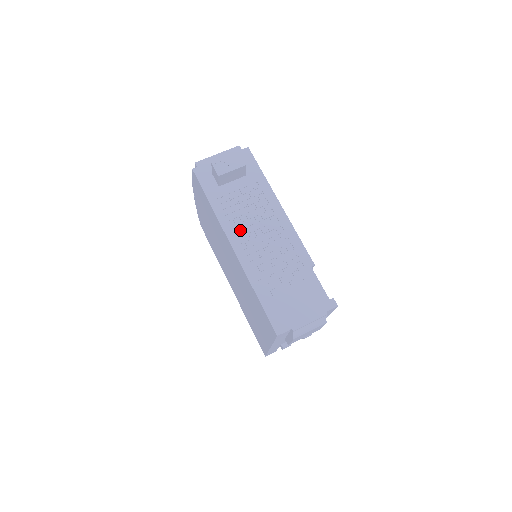
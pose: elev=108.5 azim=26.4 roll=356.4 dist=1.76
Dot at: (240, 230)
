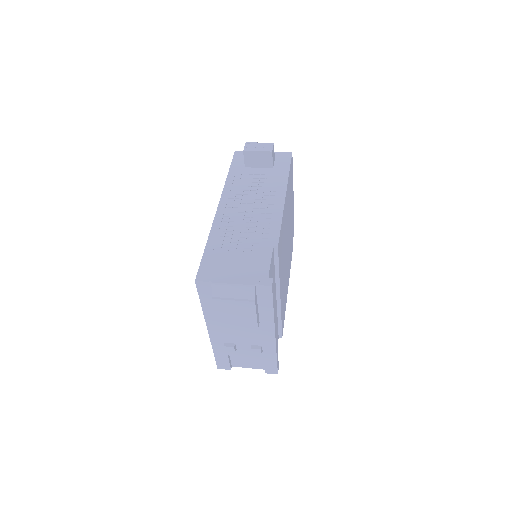
Dot at: (235, 199)
